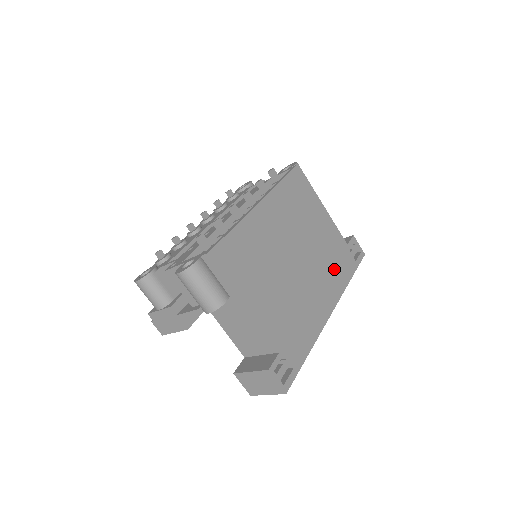
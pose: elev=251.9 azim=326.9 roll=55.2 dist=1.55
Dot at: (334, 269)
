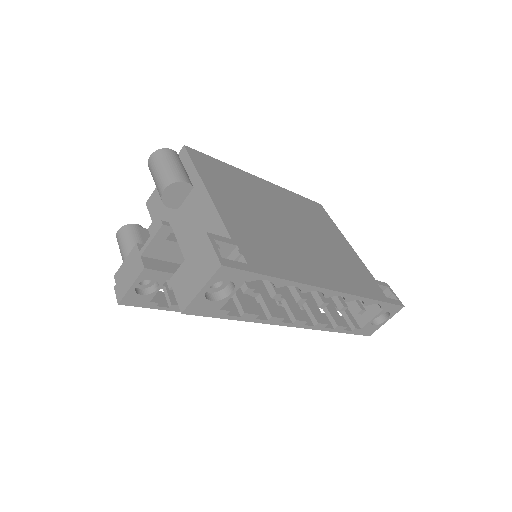
Dot at: (348, 274)
